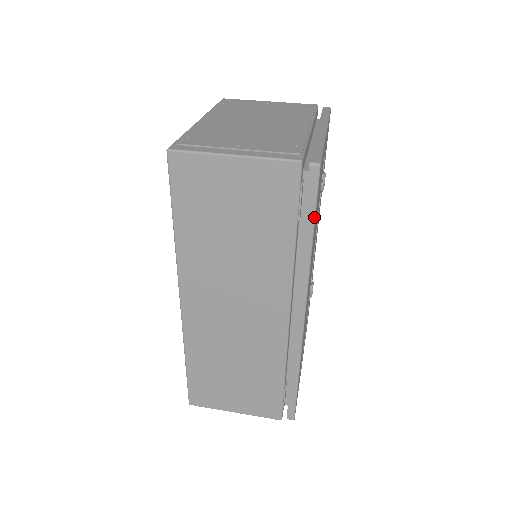
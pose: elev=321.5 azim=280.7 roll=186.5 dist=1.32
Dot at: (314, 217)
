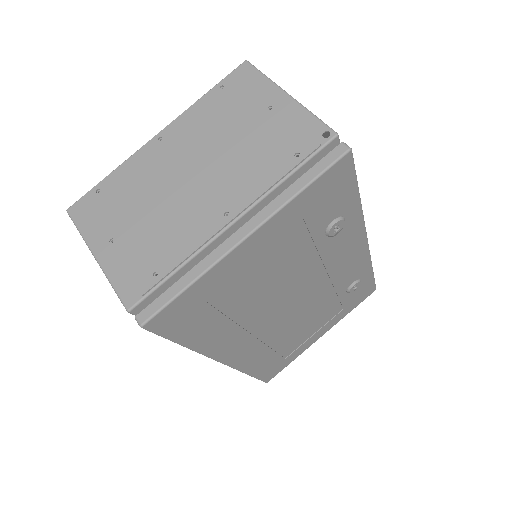
Dot at: (172, 341)
